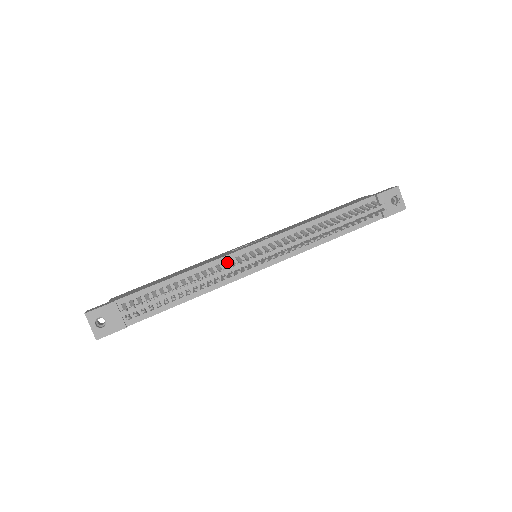
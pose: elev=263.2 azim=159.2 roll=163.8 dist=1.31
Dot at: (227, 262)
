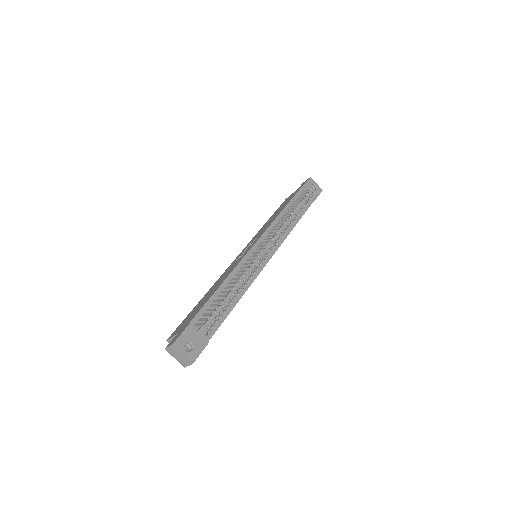
Dot at: (246, 263)
